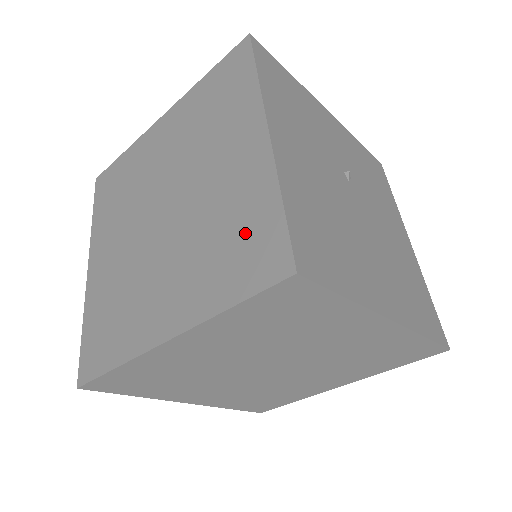
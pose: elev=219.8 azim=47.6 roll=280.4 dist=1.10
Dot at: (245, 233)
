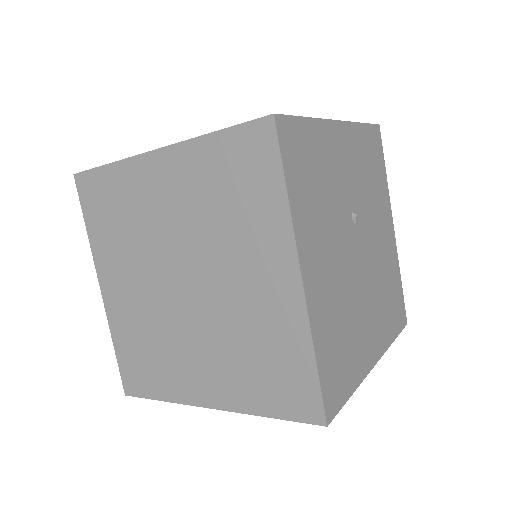
Dot at: (280, 367)
